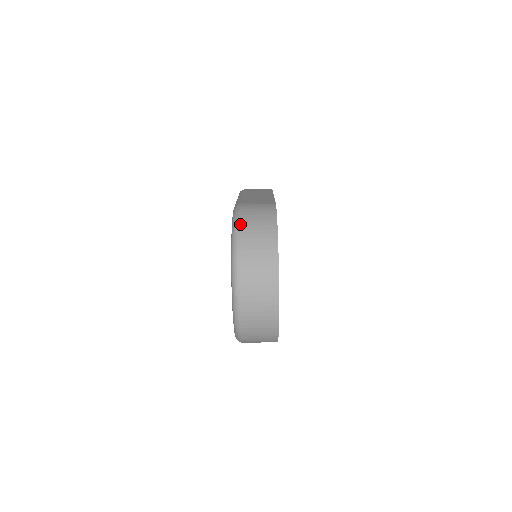
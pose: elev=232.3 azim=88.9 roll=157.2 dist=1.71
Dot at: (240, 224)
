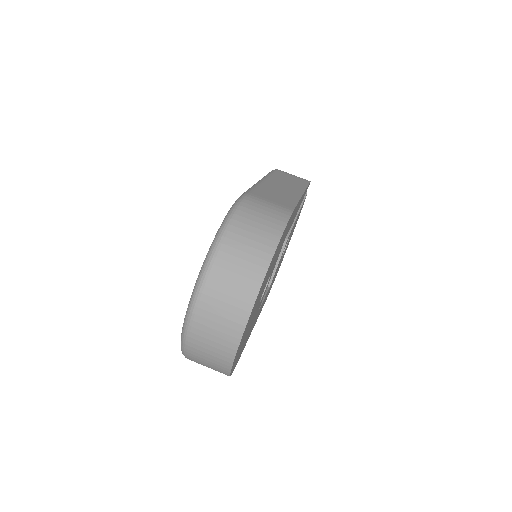
Dot at: (233, 223)
